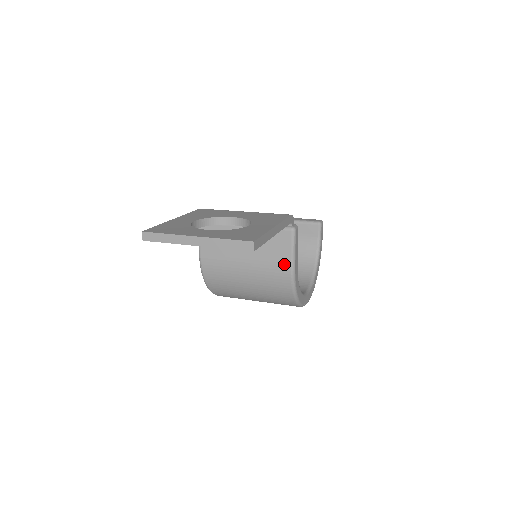
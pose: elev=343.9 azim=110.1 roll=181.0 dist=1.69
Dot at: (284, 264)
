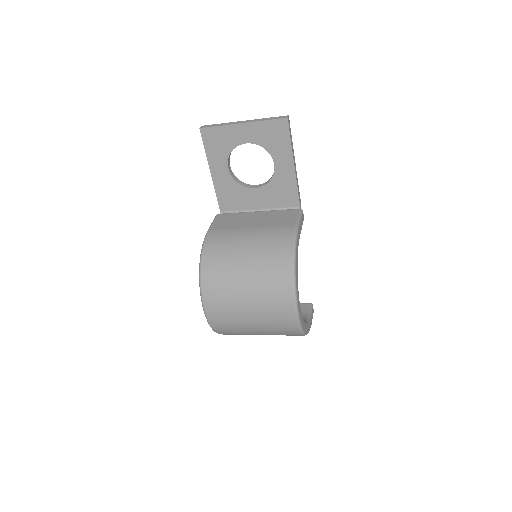
Dot at: (289, 225)
